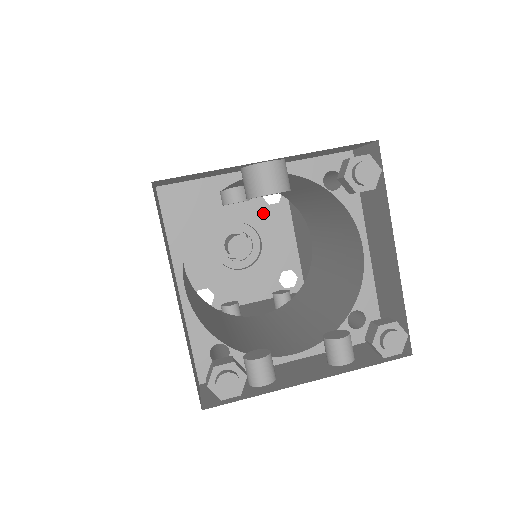
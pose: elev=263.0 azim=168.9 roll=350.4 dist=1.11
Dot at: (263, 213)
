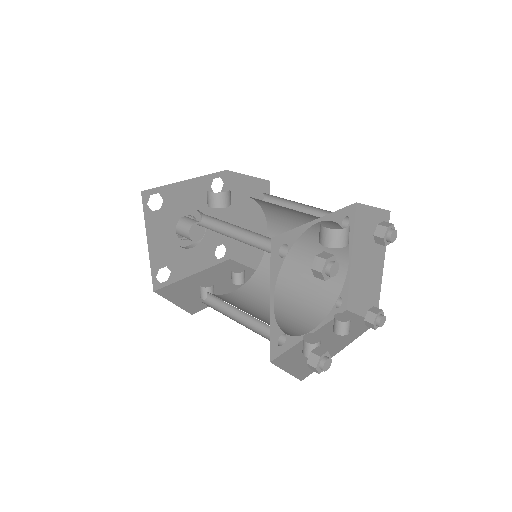
Dot at: occluded
